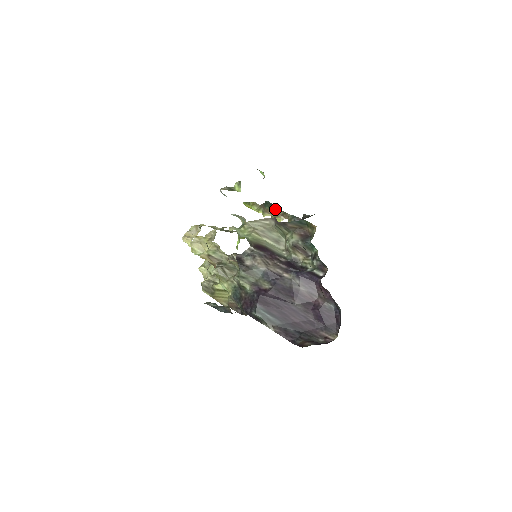
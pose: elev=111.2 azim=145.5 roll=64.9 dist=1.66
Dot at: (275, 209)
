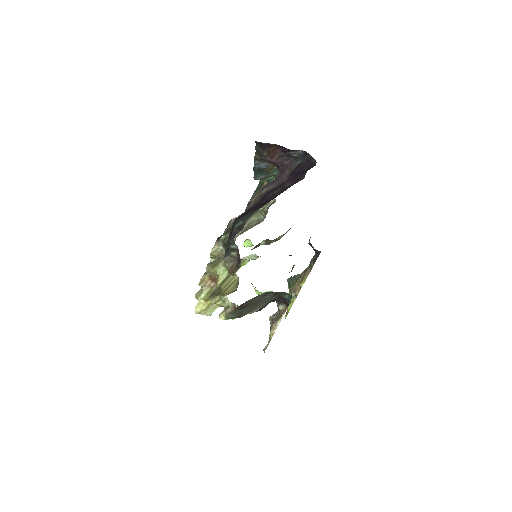
Dot at: (298, 278)
